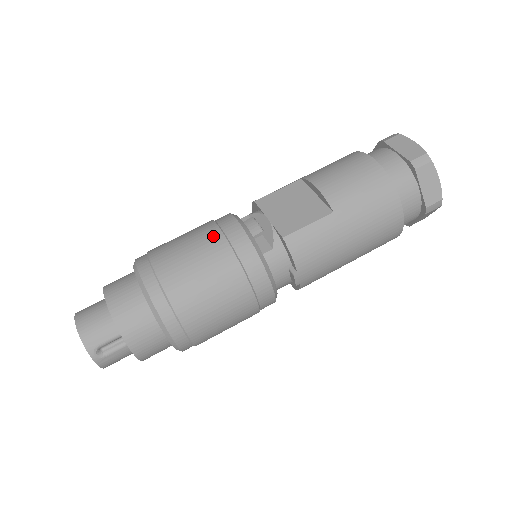
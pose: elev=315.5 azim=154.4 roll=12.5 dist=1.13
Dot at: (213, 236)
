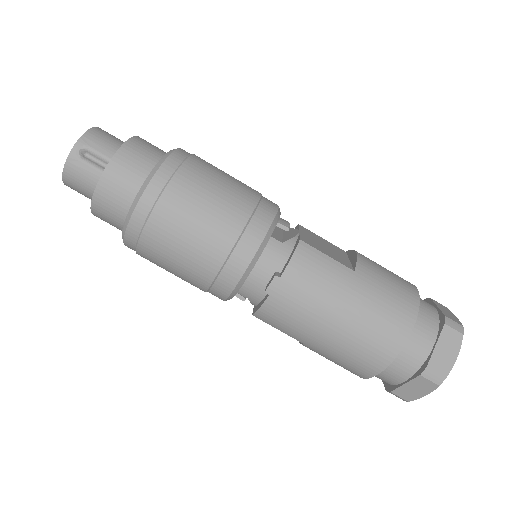
Dot at: (253, 189)
